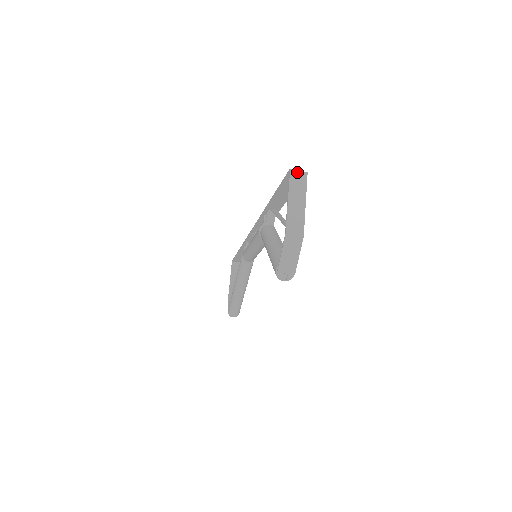
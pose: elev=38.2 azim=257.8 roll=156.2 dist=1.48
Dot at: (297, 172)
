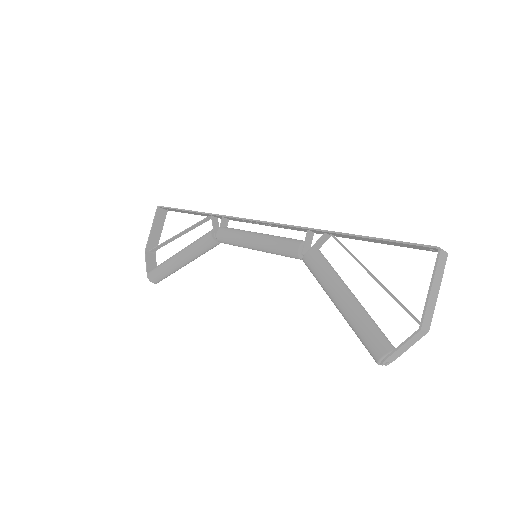
Dot at: (444, 253)
